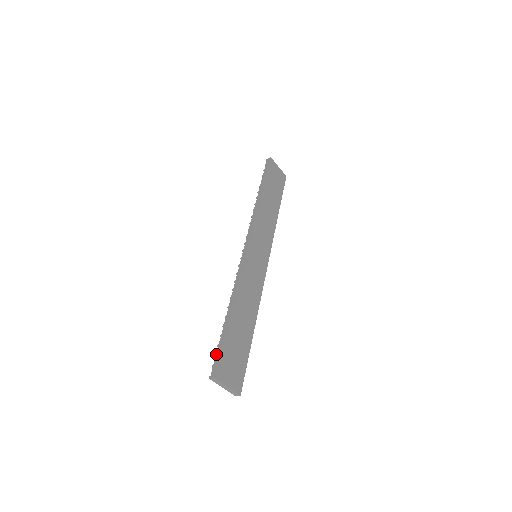
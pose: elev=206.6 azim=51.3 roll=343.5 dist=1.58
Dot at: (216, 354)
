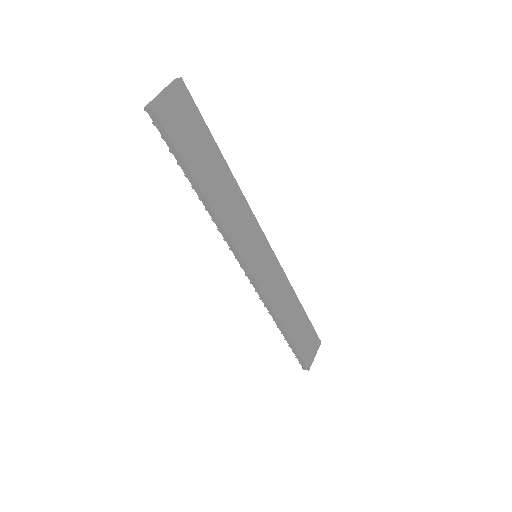
Dot at: occluded
